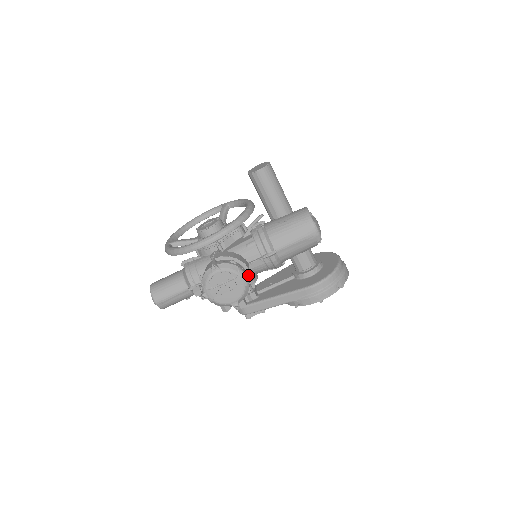
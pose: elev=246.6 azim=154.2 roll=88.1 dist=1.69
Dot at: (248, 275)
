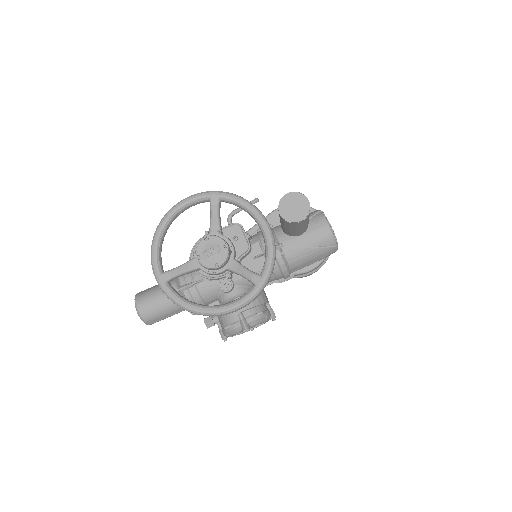
Dot at: occluded
